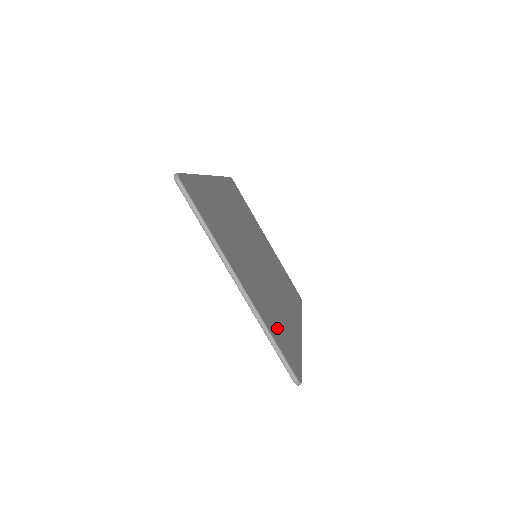
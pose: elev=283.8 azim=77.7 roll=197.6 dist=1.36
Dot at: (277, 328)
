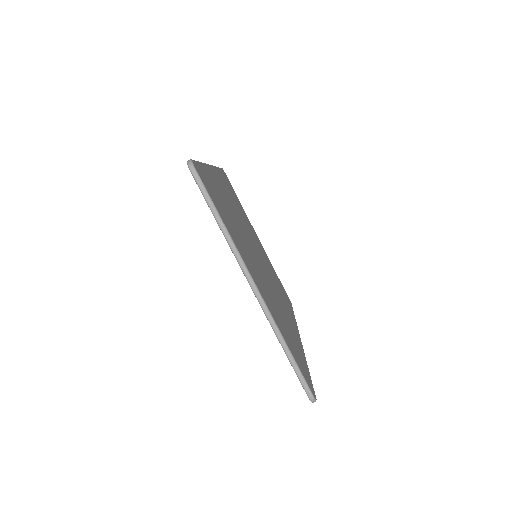
Dot at: (289, 338)
